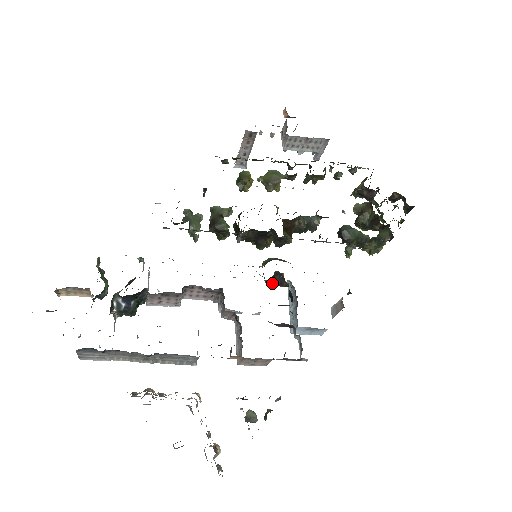
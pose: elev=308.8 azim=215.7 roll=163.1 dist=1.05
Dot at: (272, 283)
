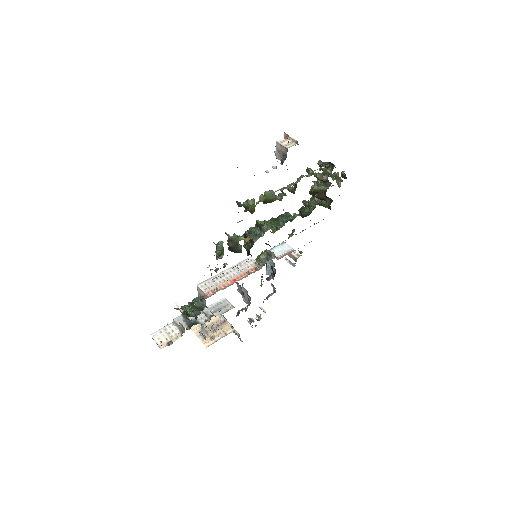
Dot at: occluded
